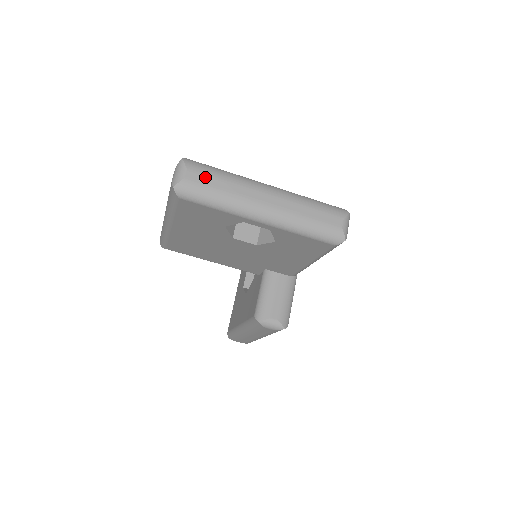
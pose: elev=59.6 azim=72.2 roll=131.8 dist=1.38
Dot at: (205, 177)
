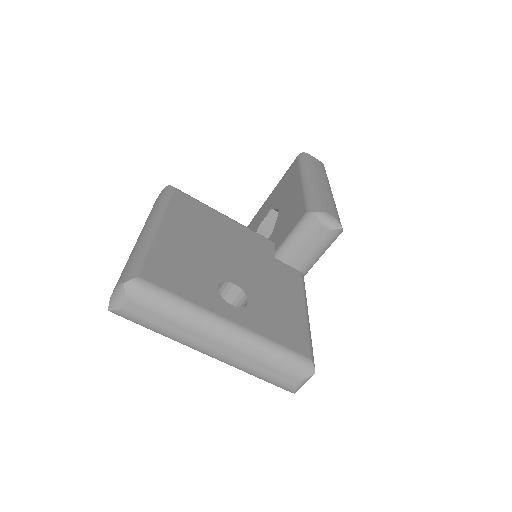
Dot at: (147, 312)
